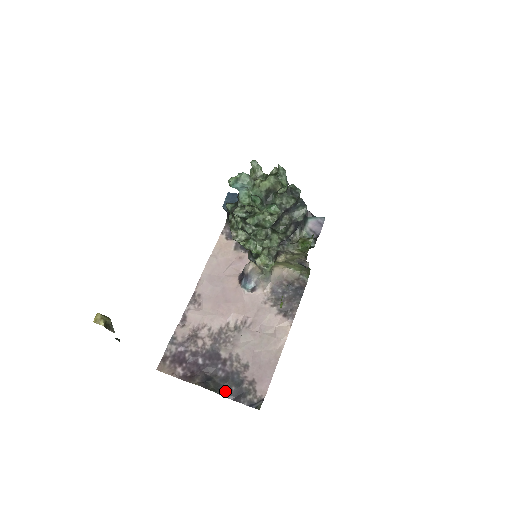
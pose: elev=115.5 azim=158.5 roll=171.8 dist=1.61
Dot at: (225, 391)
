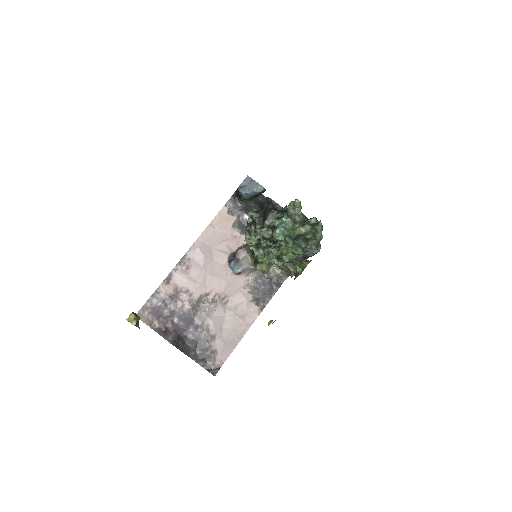
Dot at: (191, 352)
